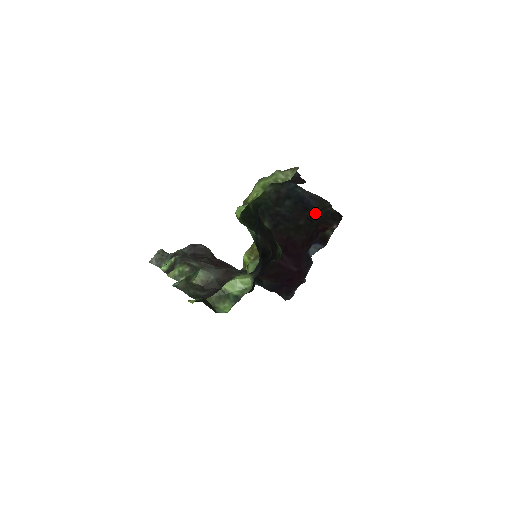
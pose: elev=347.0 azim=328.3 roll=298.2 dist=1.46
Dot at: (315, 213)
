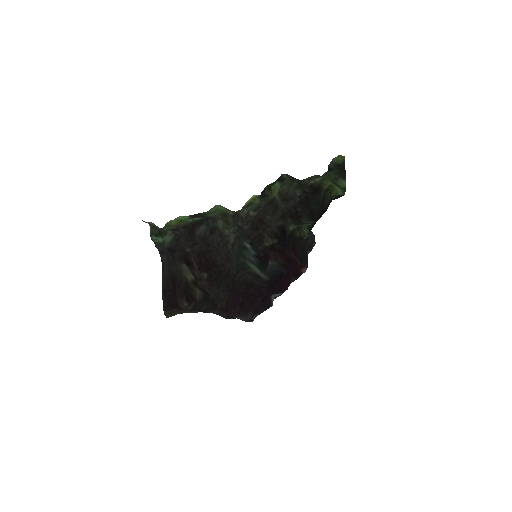
Dot at: (304, 247)
